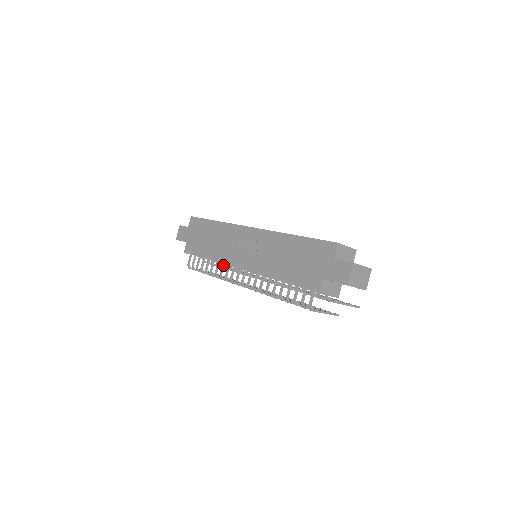
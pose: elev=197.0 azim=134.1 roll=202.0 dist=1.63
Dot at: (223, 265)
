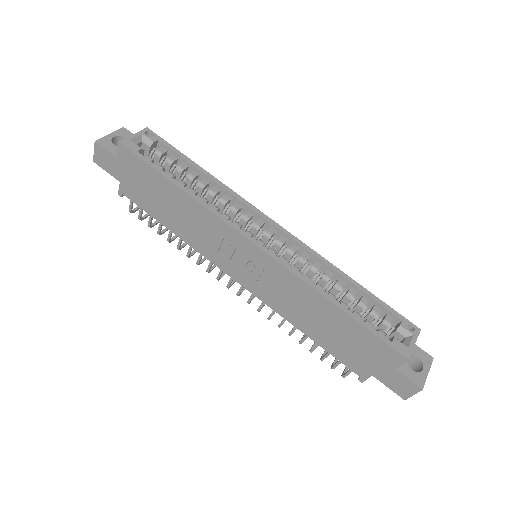
Dot at: occluded
